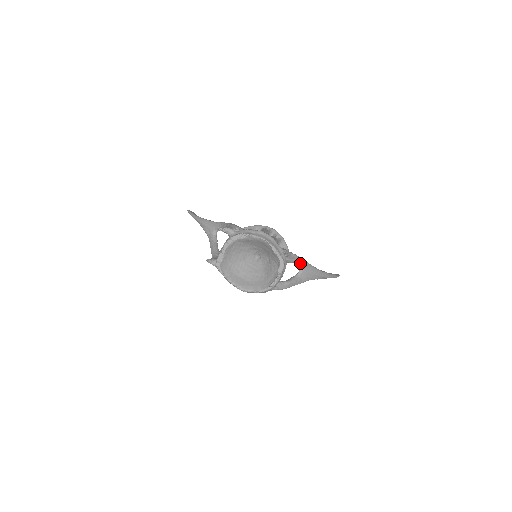
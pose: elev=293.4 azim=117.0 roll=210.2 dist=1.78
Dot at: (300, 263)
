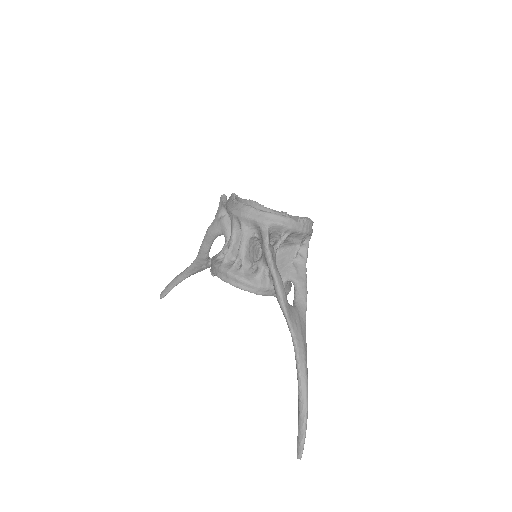
Dot at: (301, 295)
